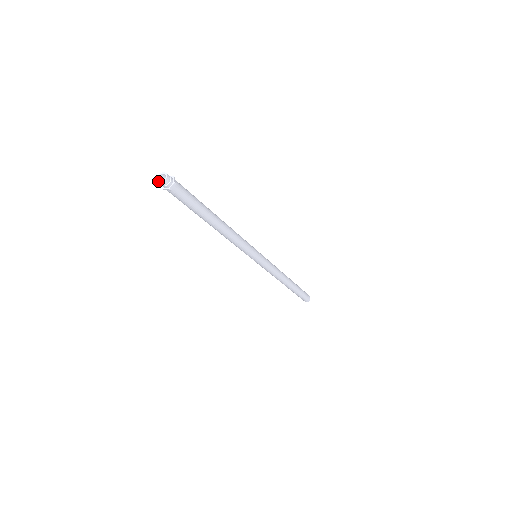
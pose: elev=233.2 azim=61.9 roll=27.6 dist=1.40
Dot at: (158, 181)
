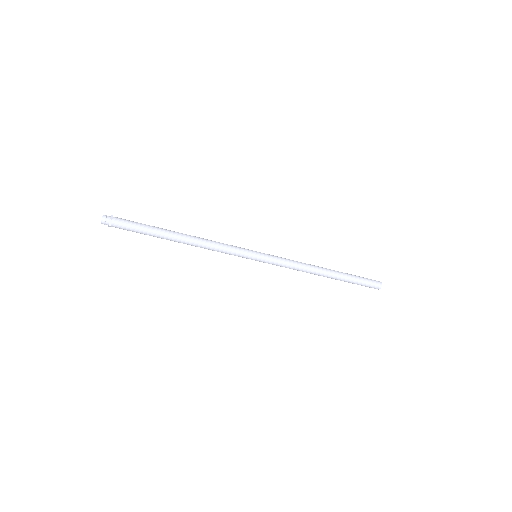
Dot at: (101, 222)
